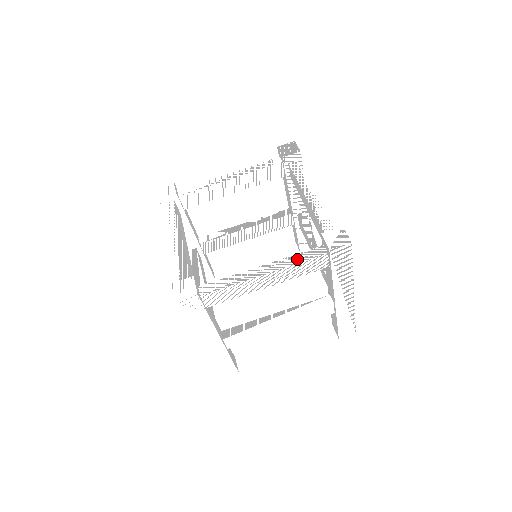
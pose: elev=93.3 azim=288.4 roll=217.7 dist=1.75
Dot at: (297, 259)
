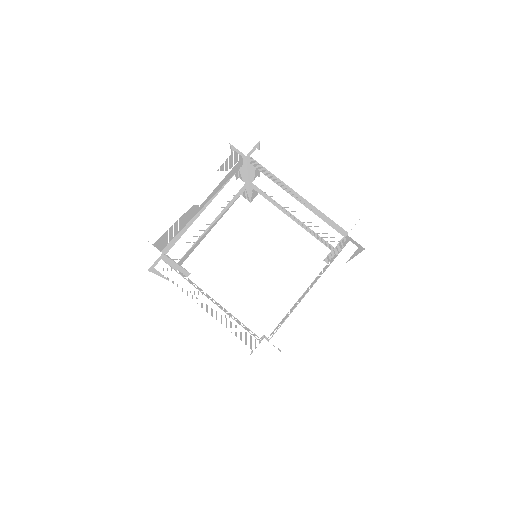
Dot at: (233, 328)
